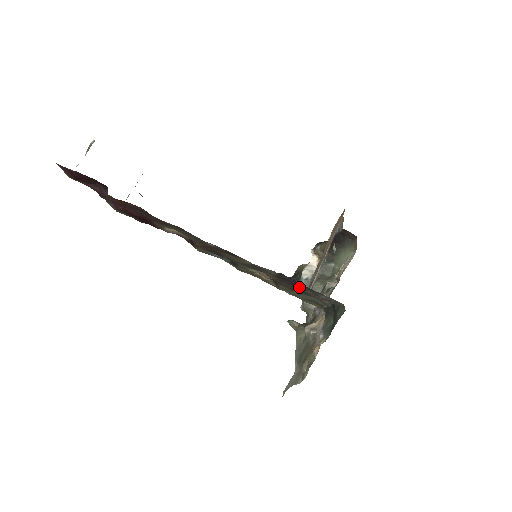
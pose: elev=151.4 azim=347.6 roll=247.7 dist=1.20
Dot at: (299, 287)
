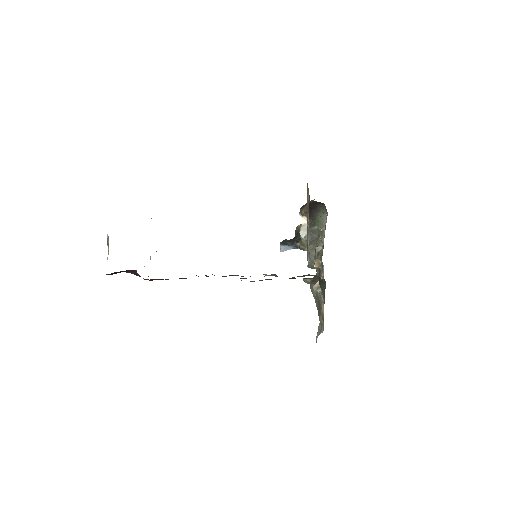
Dot at: occluded
